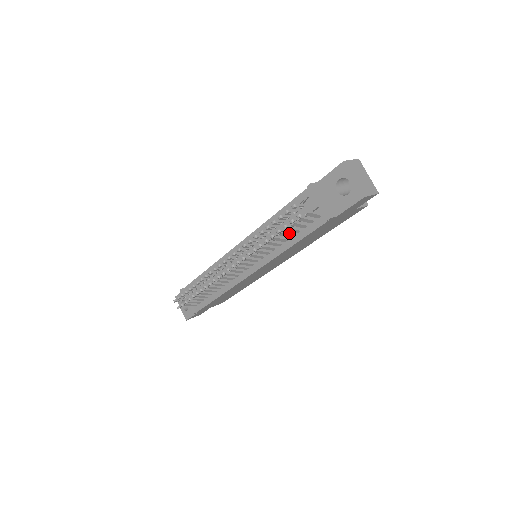
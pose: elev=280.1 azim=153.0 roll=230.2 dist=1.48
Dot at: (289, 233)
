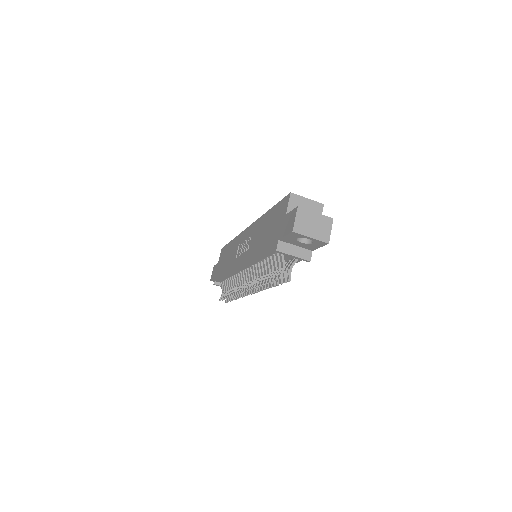
Dot at: occluded
